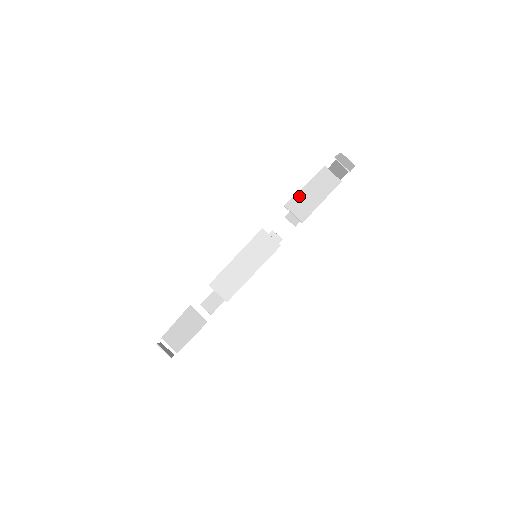
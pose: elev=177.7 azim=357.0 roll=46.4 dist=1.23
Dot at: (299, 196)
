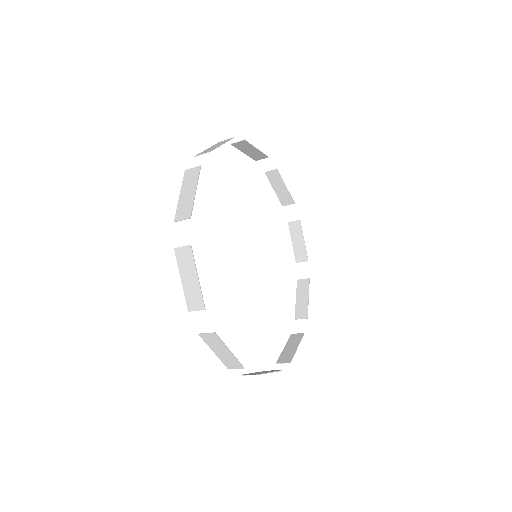
Dot at: (204, 151)
